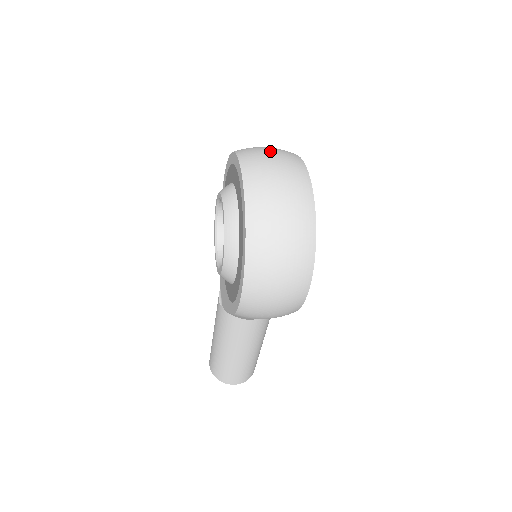
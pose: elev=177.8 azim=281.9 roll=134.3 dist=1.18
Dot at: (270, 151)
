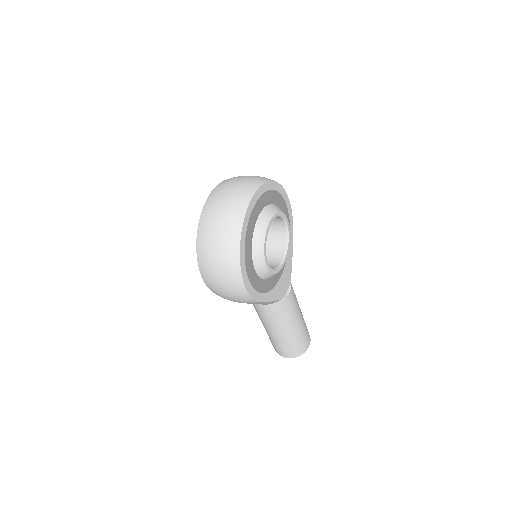
Dot at: (238, 181)
